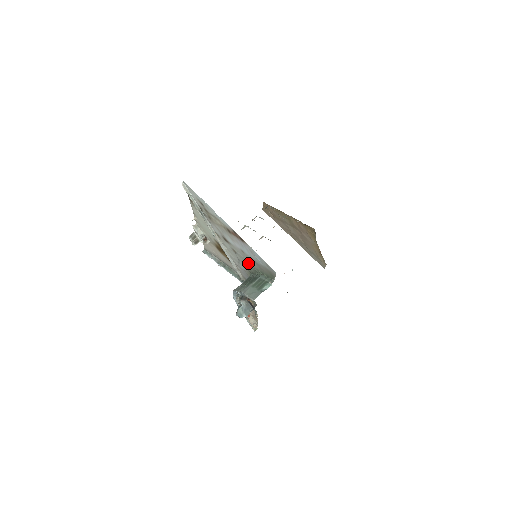
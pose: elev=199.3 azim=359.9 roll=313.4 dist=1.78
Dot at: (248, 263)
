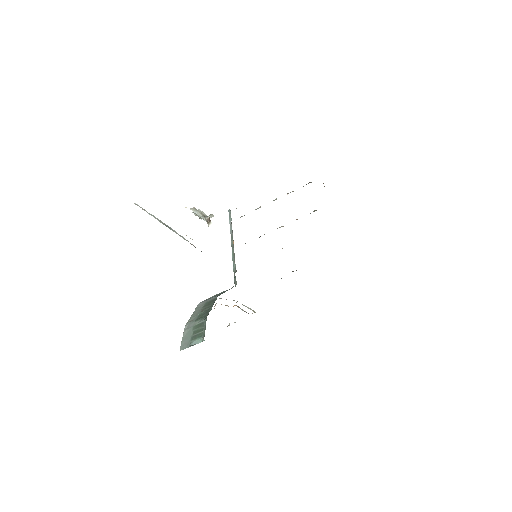
Dot at: occluded
